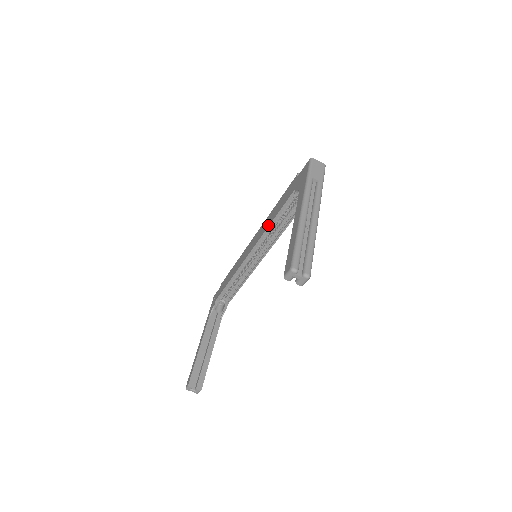
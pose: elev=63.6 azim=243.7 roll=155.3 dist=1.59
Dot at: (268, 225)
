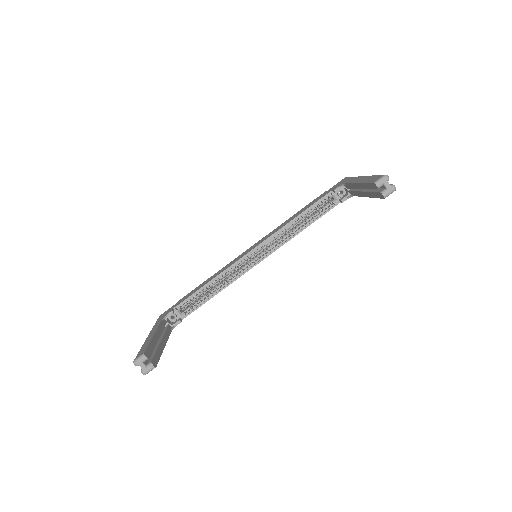
Dot at: (287, 222)
